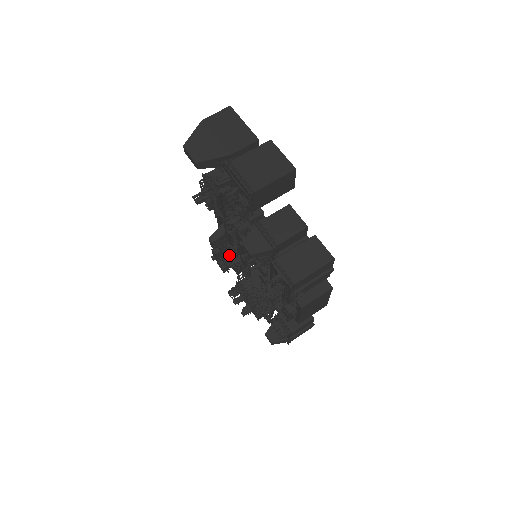
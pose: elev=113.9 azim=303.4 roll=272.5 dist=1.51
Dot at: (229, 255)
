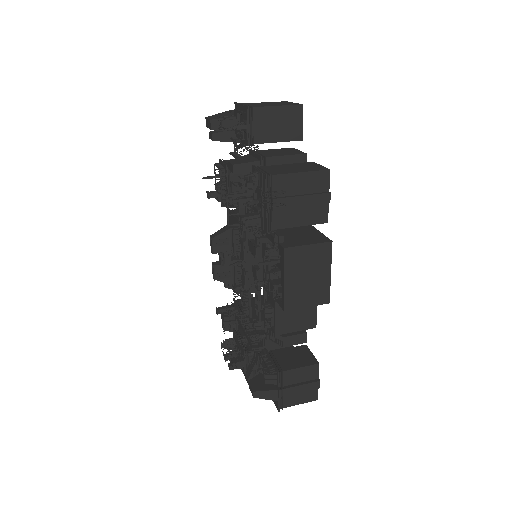
Dot at: (231, 280)
